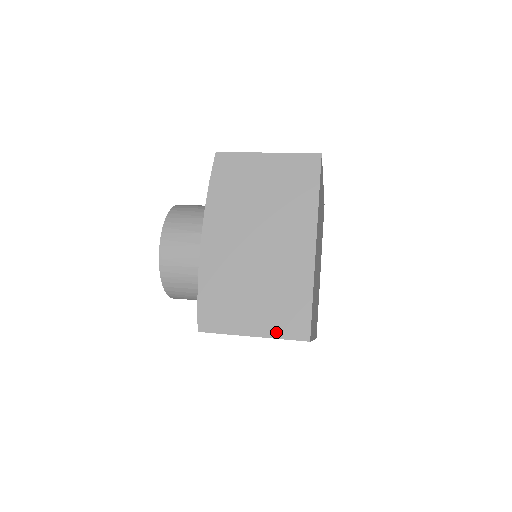
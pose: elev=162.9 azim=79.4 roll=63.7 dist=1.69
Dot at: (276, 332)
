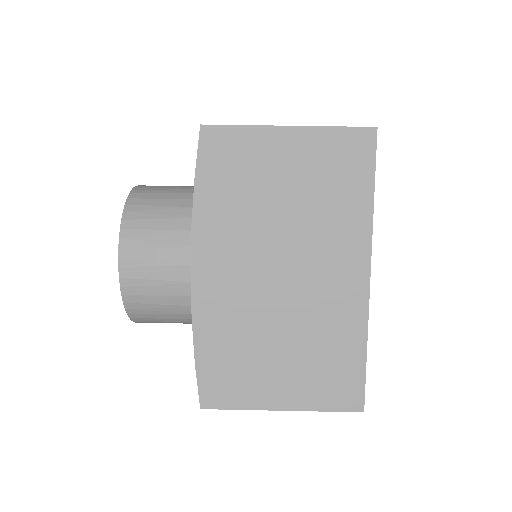
Dot at: (316, 403)
